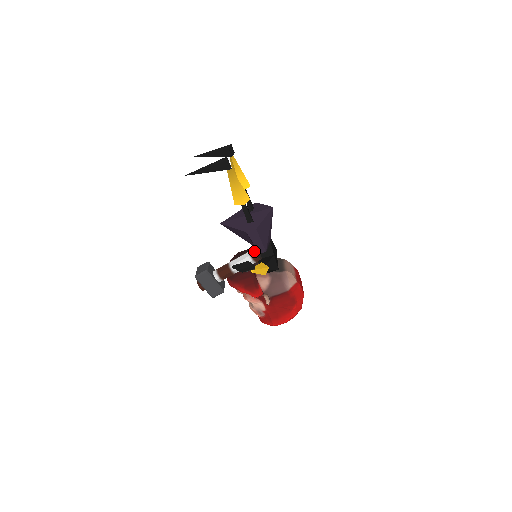
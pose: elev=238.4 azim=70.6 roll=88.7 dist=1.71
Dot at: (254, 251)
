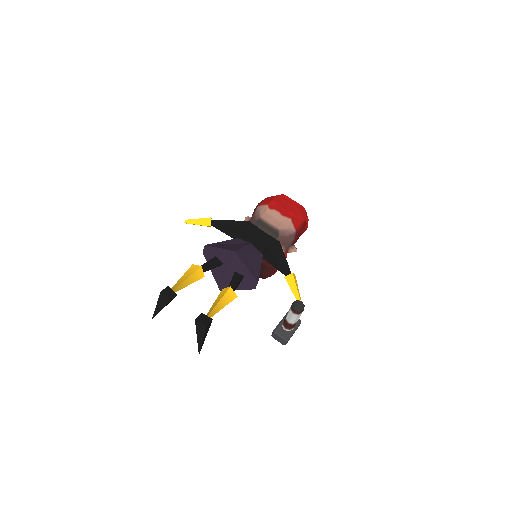
Dot at: (297, 312)
